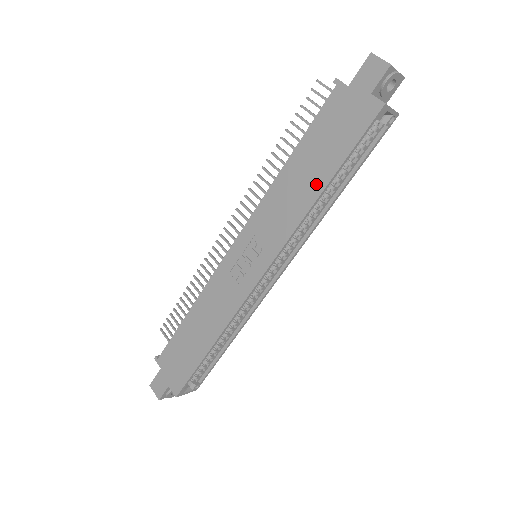
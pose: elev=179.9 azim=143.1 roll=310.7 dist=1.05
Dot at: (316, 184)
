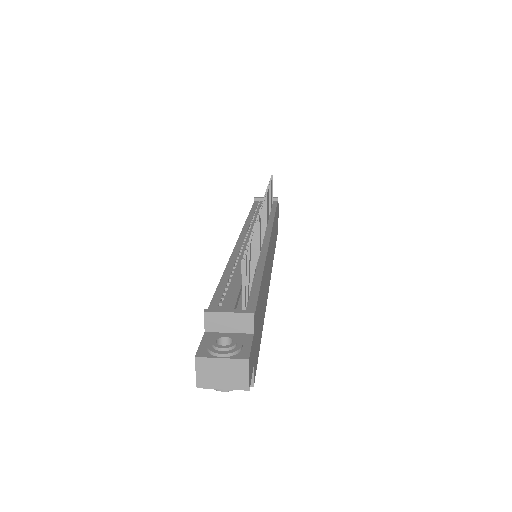
Dot at: occluded
